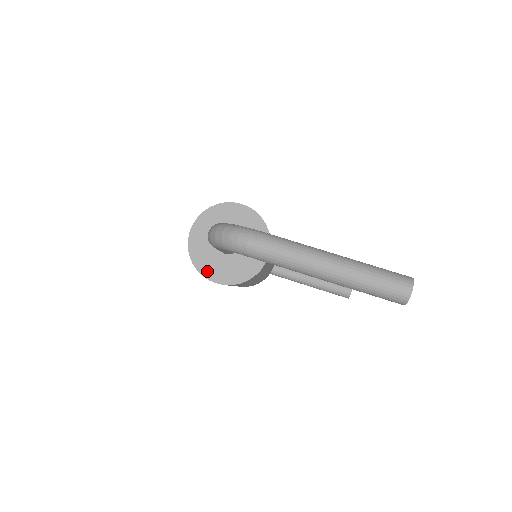
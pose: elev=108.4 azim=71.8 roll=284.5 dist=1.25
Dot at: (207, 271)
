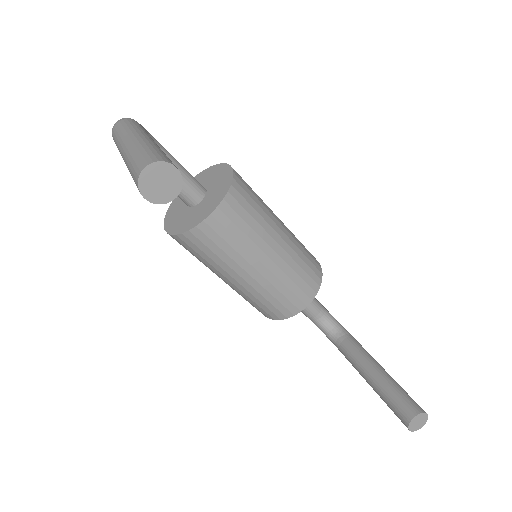
Dot at: (169, 219)
